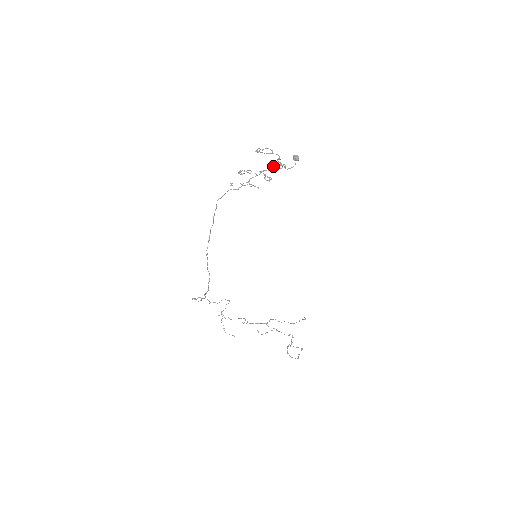
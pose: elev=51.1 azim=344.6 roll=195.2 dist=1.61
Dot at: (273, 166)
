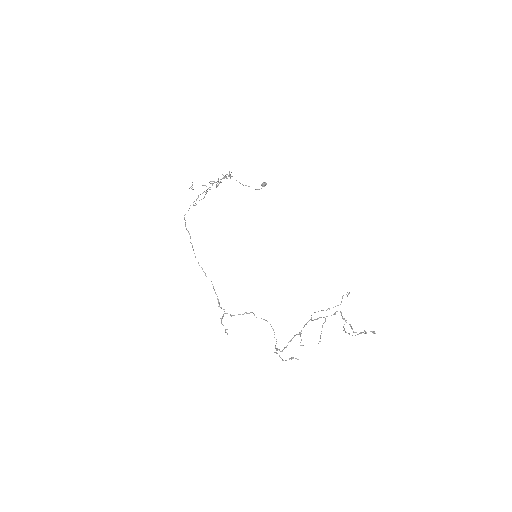
Dot at: (223, 178)
